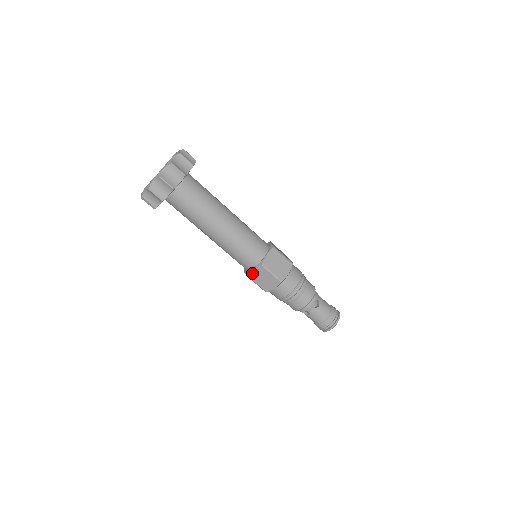
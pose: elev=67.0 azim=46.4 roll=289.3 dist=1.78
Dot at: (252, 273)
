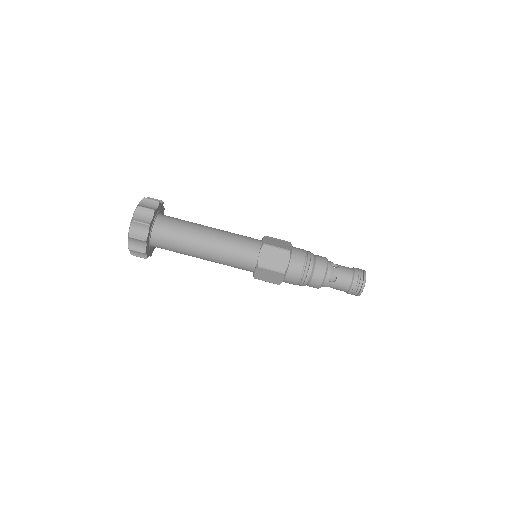
Dot at: (261, 259)
